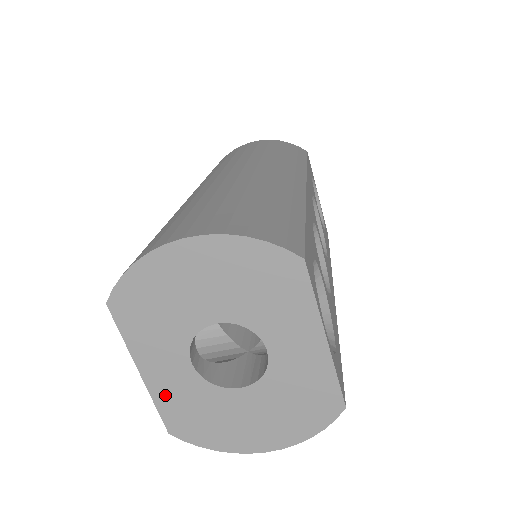
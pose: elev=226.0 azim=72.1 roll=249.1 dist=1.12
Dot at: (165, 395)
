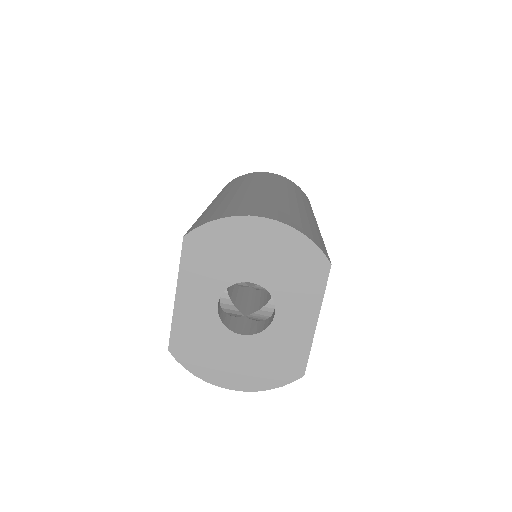
Dot at: (184, 319)
